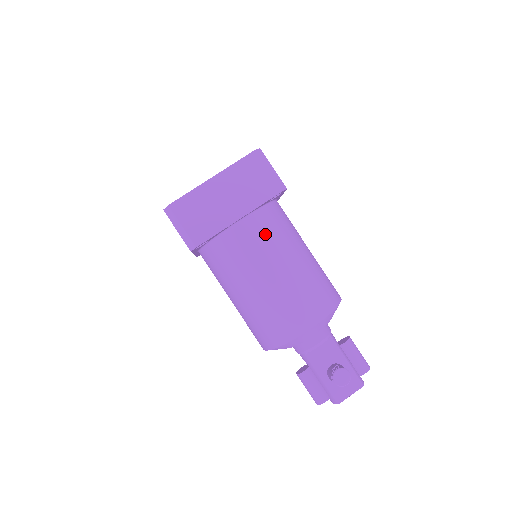
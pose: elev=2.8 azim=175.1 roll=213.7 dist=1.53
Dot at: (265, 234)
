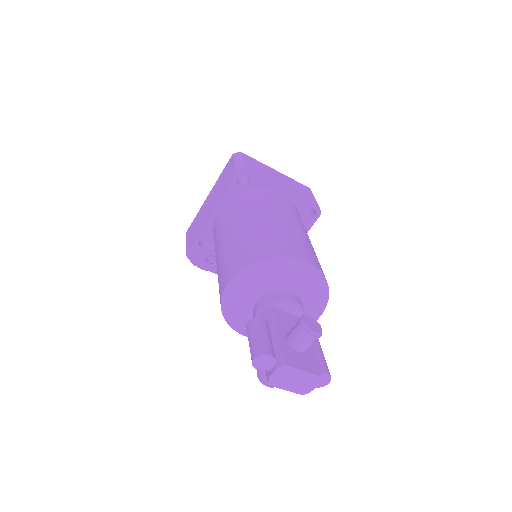
Dot at: (295, 211)
